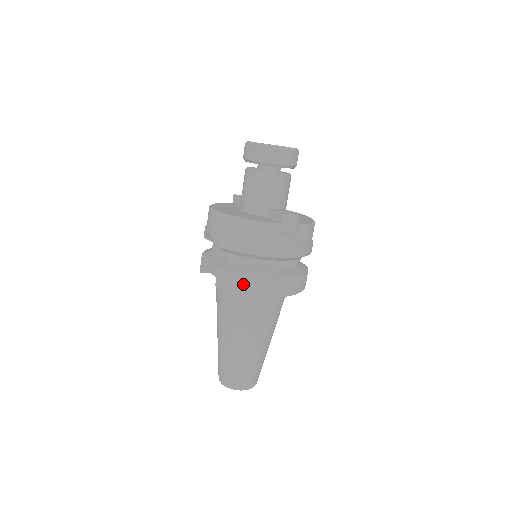
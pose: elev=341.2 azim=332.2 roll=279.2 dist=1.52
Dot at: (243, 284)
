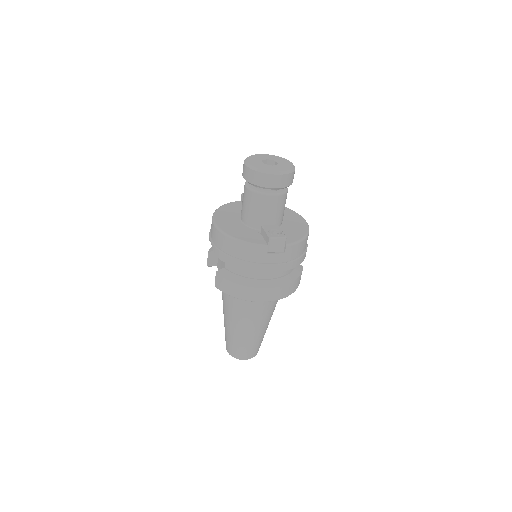
Dot at: (236, 291)
